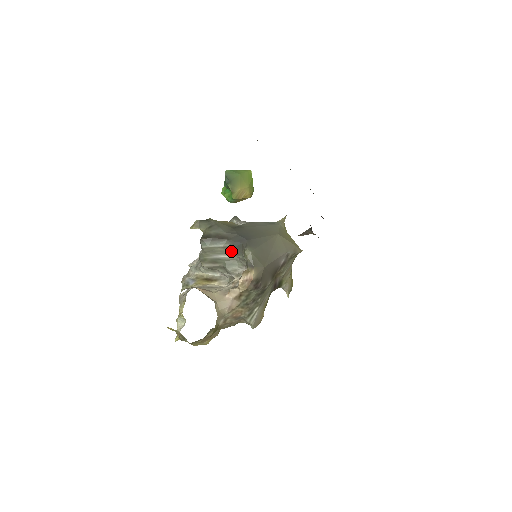
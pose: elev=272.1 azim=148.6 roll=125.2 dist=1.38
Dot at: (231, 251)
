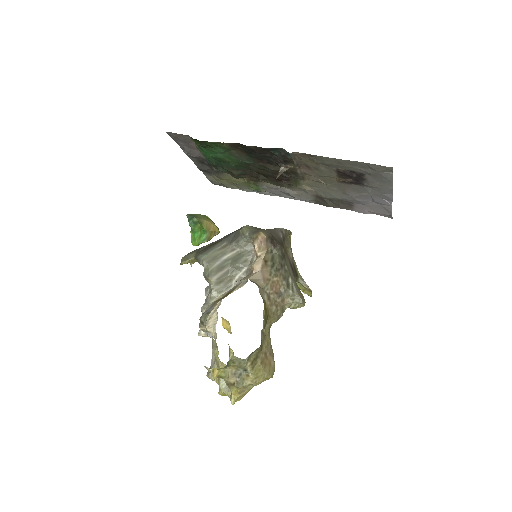
Dot at: (230, 247)
